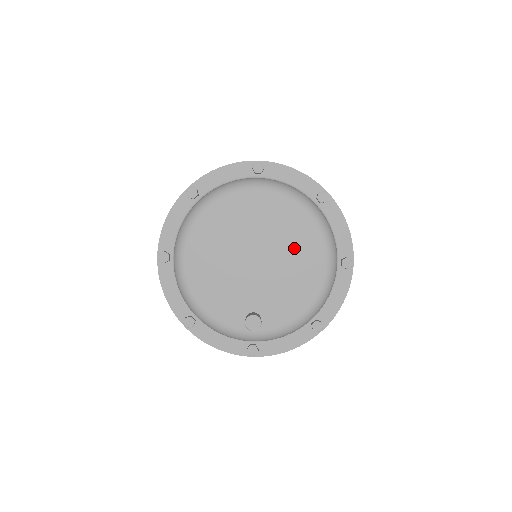
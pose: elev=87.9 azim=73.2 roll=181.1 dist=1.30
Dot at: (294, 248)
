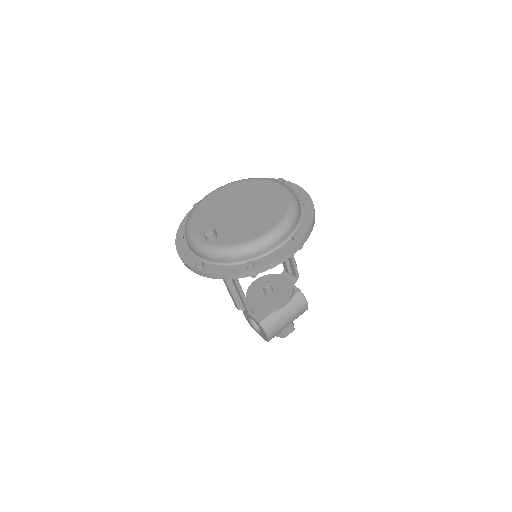
Dot at: (266, 209)
